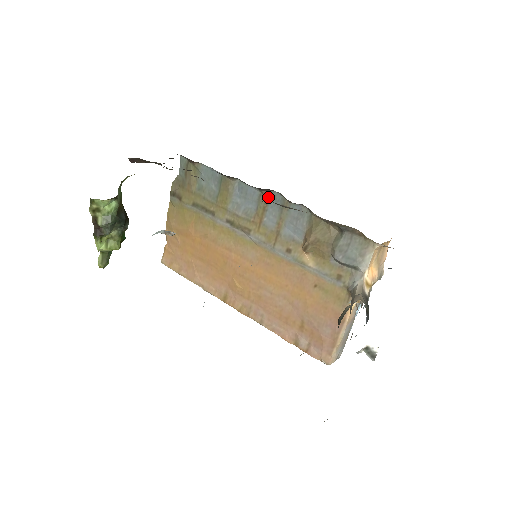
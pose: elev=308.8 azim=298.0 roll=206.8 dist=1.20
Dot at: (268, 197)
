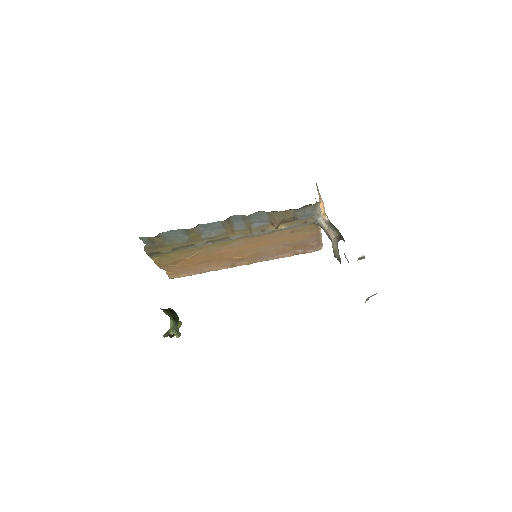
Dot at: (229, 220)
